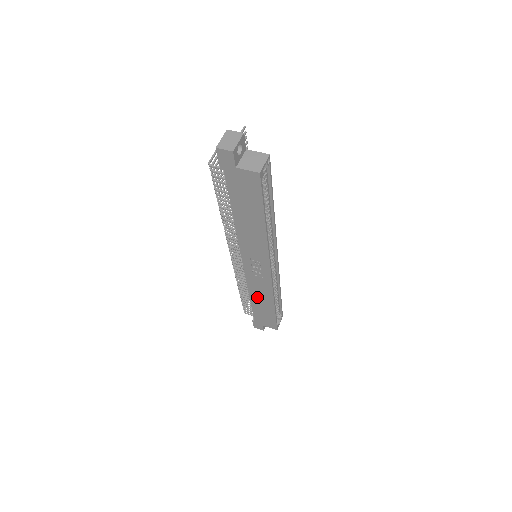
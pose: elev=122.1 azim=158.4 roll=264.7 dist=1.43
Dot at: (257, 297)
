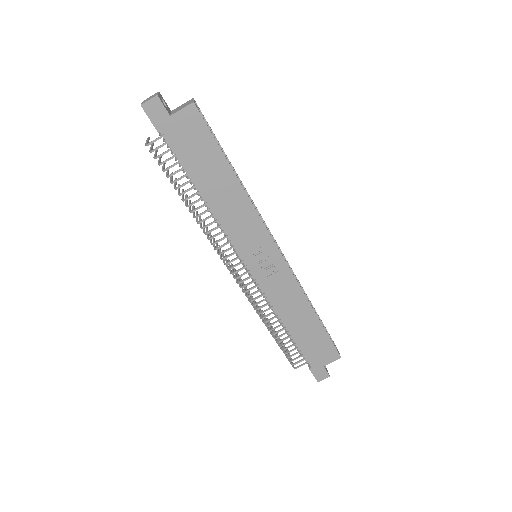
Dot at: (291, 315)
